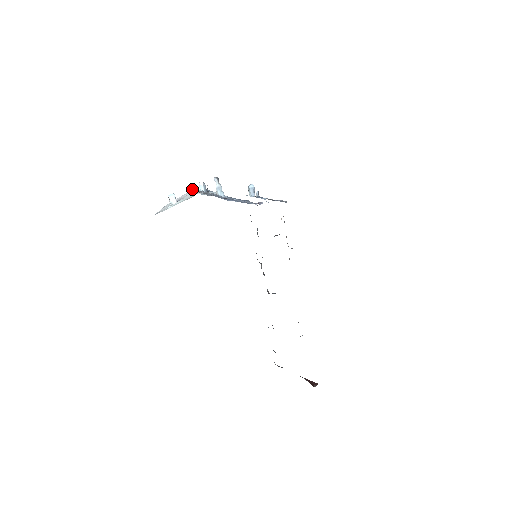
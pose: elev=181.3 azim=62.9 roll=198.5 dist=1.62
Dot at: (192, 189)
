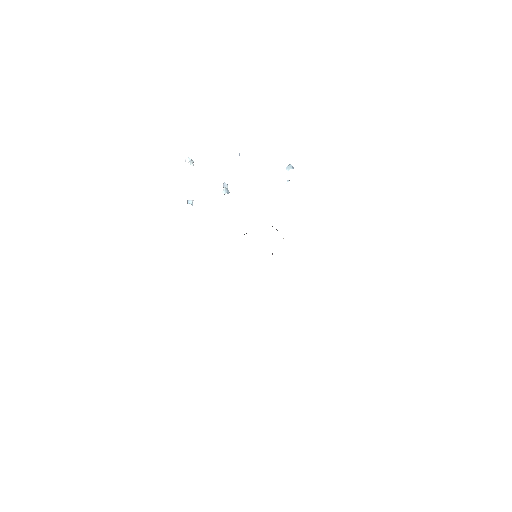
Dot at: occluded
